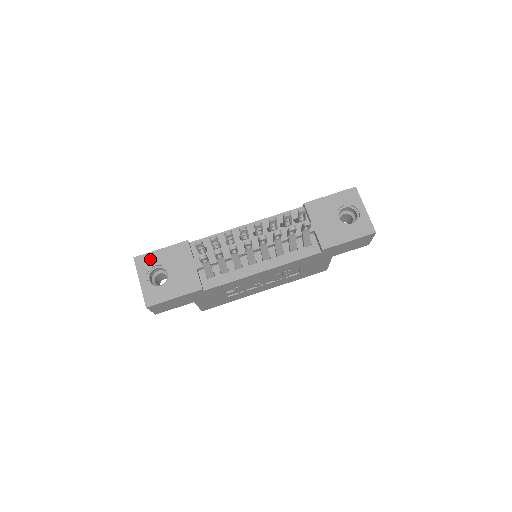
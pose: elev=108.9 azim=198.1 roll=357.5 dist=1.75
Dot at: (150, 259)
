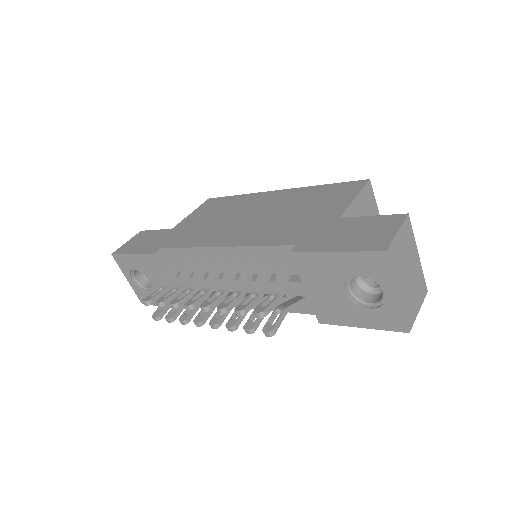
Dot at: (126, 261)
